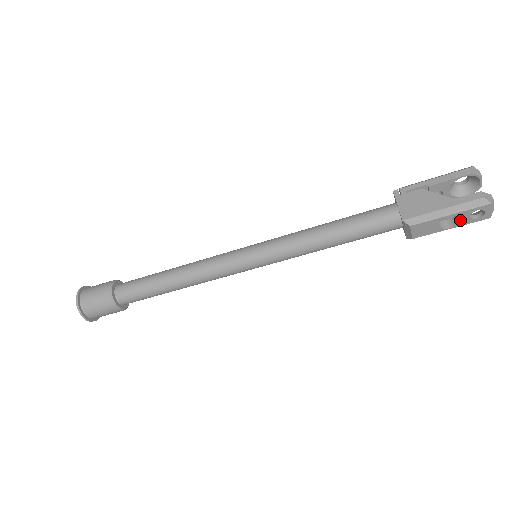
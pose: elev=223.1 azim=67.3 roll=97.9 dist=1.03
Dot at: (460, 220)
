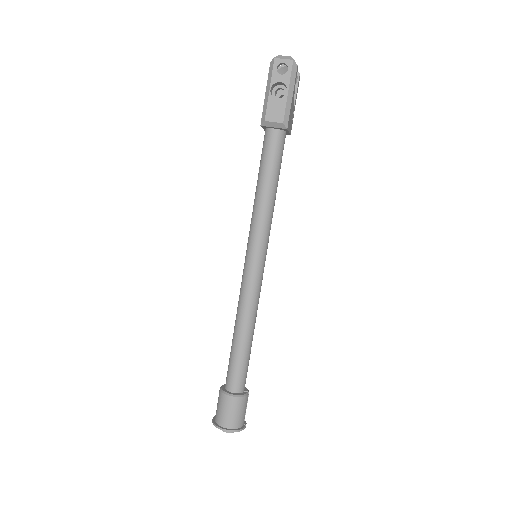
Dot at: (281, 83)
